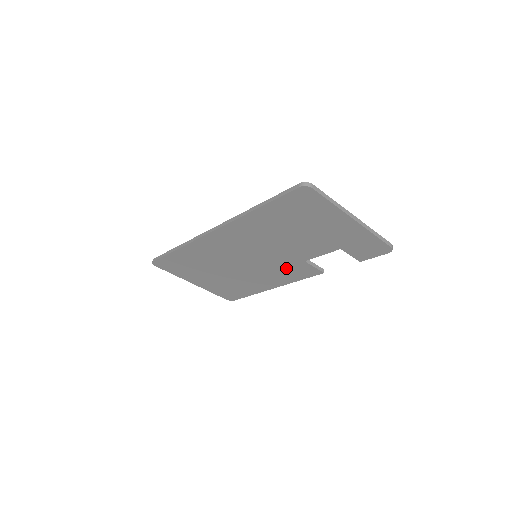
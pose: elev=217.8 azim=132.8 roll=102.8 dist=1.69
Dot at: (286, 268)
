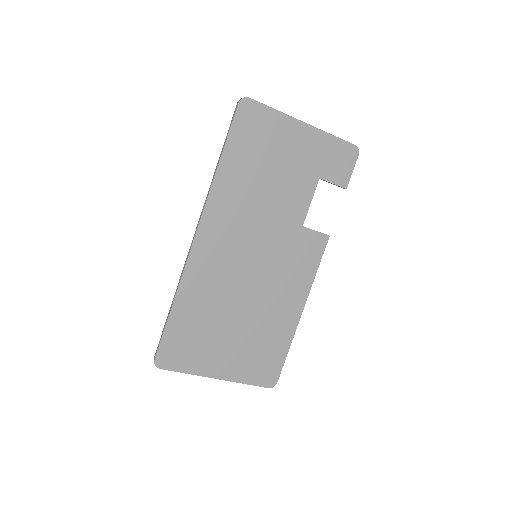
Dot at: (293, 255)
